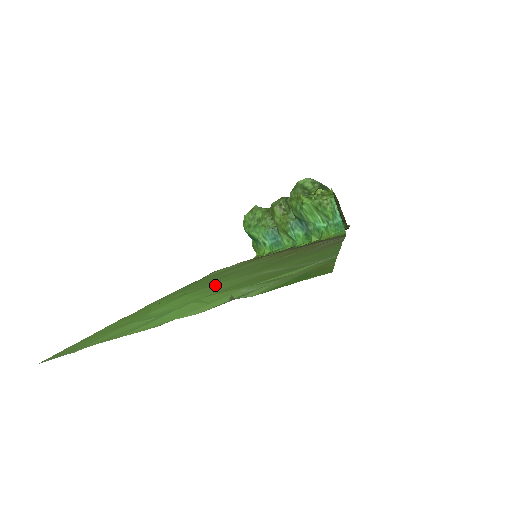
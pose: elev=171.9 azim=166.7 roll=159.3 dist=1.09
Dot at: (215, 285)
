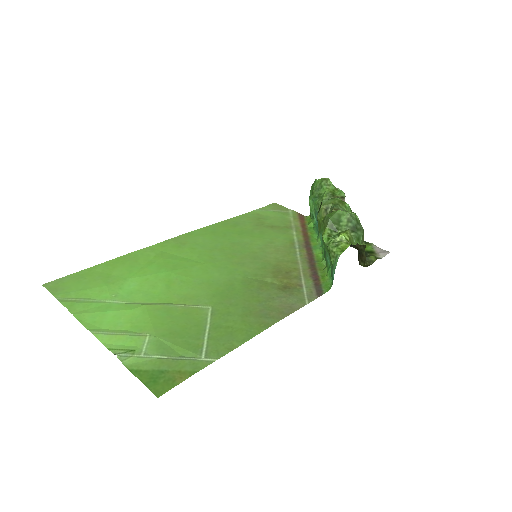
Dot at: (188, 279)
